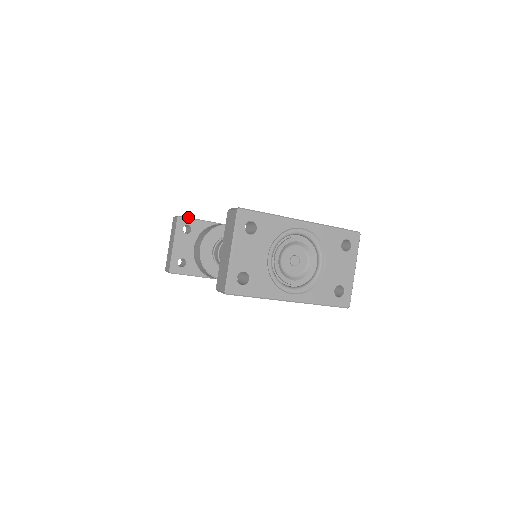
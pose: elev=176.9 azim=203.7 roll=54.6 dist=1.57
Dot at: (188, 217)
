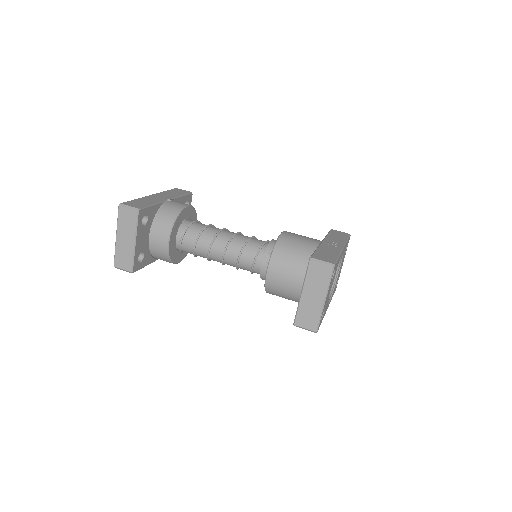
Dot at: (145, 206)
